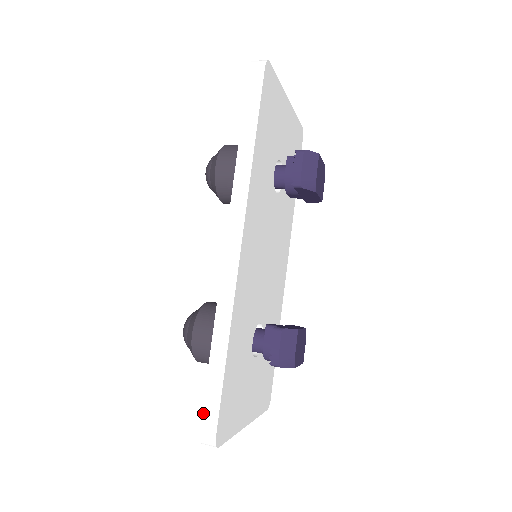
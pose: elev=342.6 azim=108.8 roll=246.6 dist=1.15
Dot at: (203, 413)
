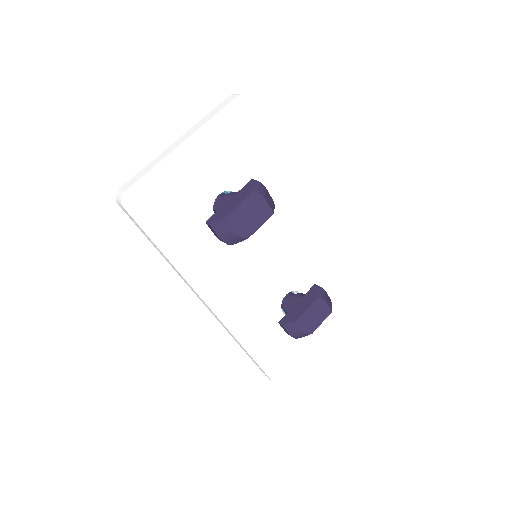
Dot at: (260, 369)
